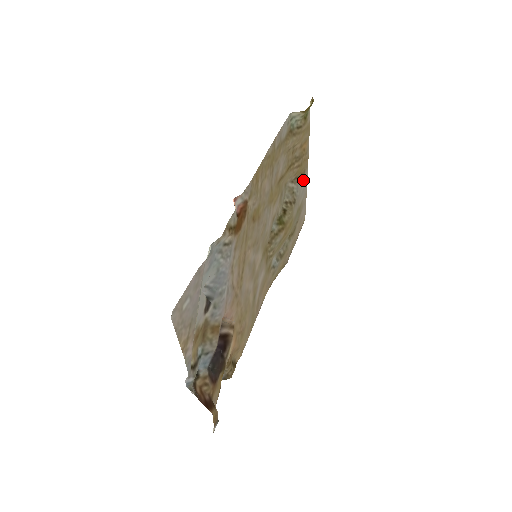
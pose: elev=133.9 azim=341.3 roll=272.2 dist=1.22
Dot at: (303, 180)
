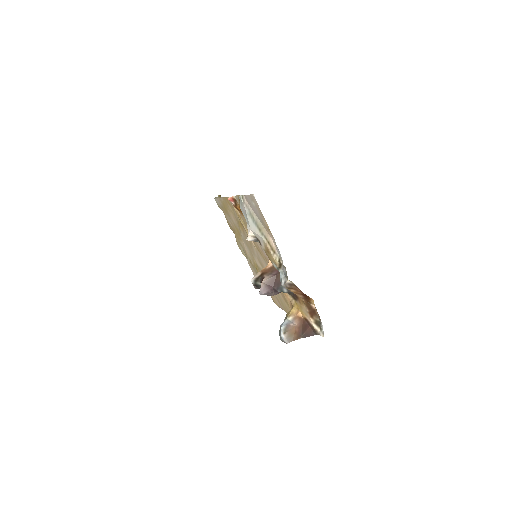
Dot at: occluded
